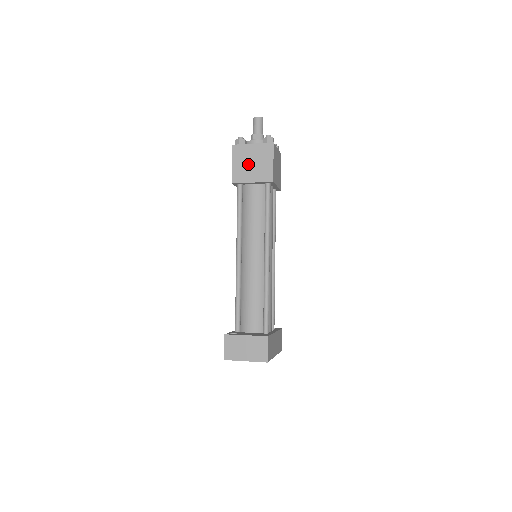
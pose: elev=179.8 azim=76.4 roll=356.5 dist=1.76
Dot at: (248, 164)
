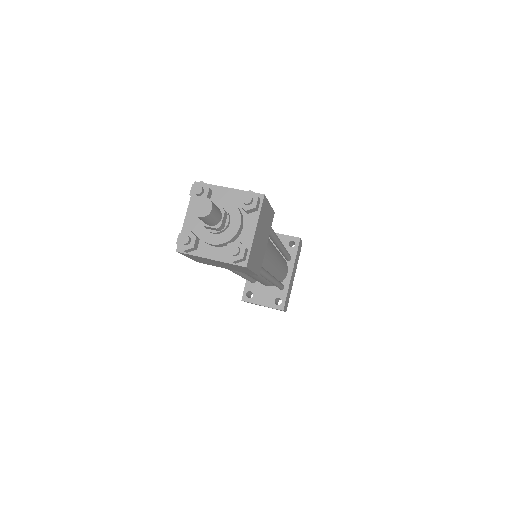
Dot at: (213, 263)
